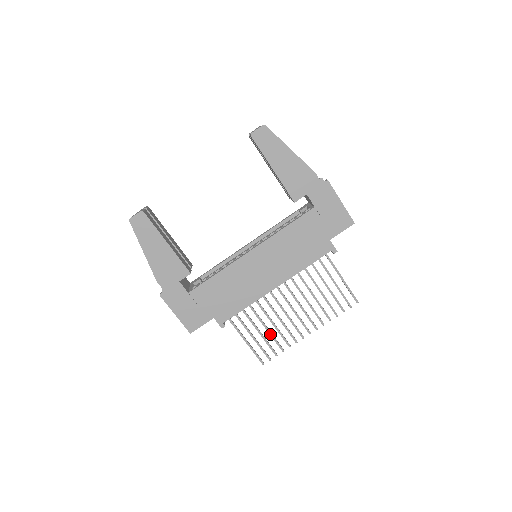
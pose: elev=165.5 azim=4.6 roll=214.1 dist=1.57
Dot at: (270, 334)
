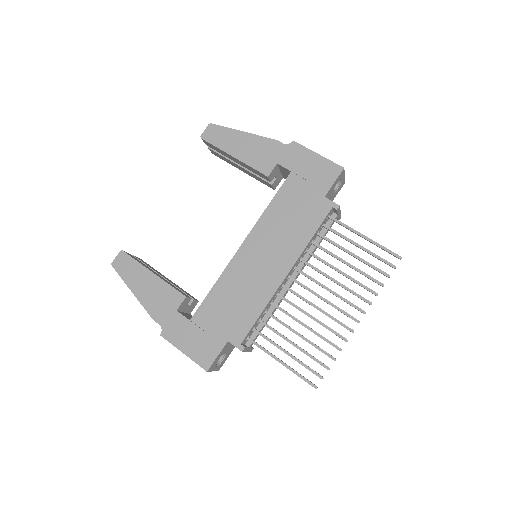
Dot at: (307, 341)
